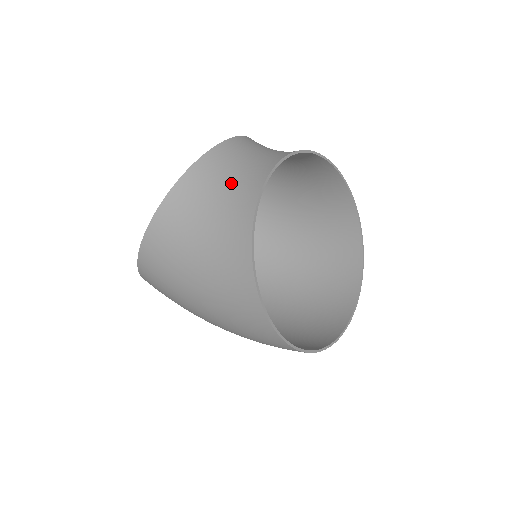
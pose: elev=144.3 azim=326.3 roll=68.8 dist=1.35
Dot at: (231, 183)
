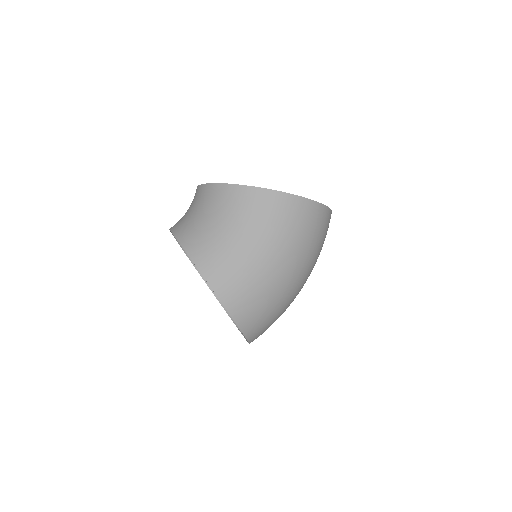
Dot at: (196, 209)
